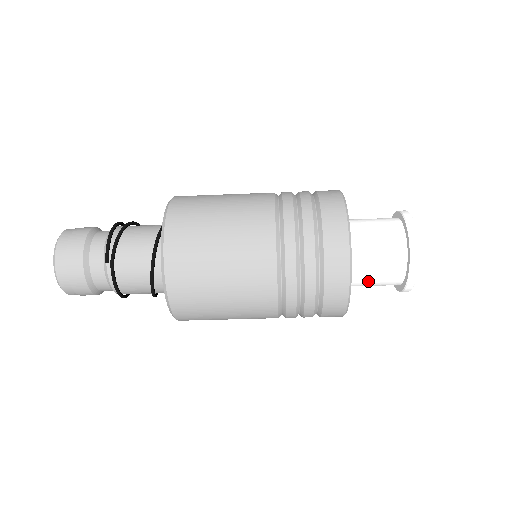
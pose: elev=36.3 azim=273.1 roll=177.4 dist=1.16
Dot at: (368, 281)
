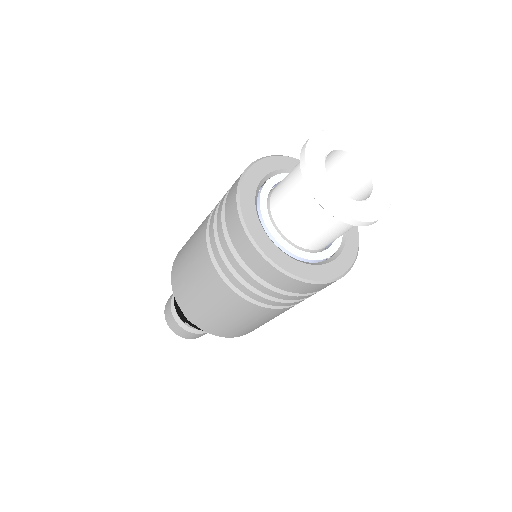
Dot at: (331, 238)
